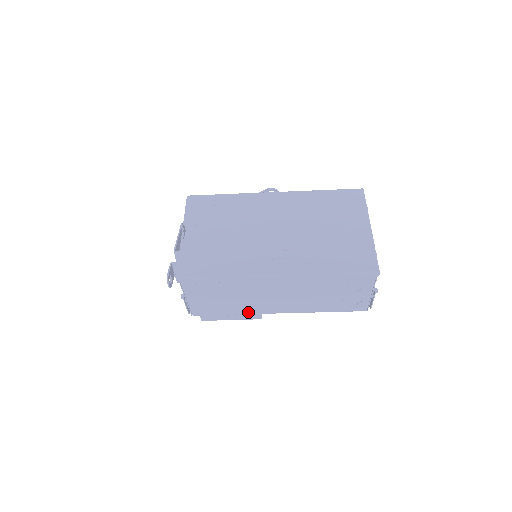
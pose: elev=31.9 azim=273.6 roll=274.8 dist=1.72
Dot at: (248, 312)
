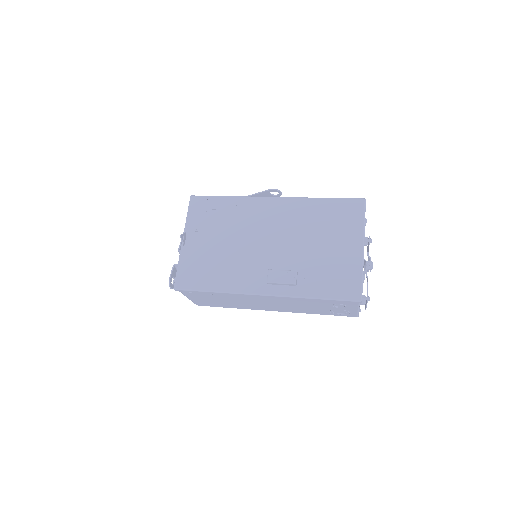
Dot at: (246, 308)
